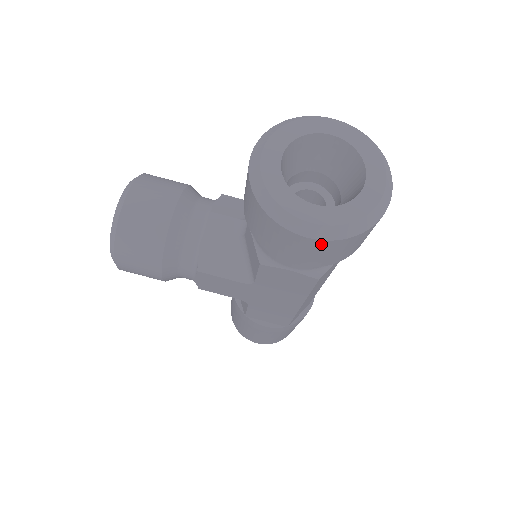
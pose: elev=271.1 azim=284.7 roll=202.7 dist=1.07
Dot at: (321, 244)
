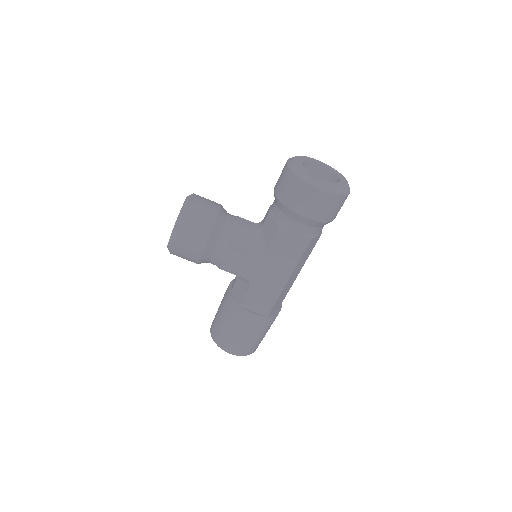
Dot at: (325, 196)
